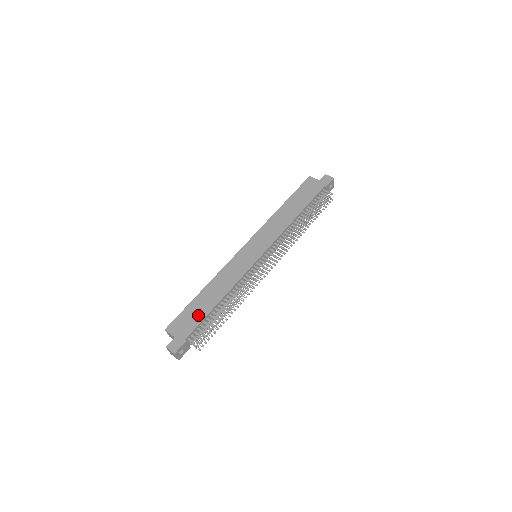
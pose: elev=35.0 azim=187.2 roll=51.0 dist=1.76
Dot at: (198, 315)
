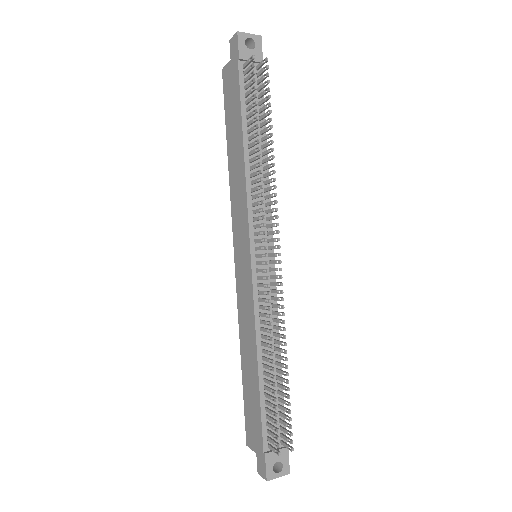
Dot at: (254, 405)
